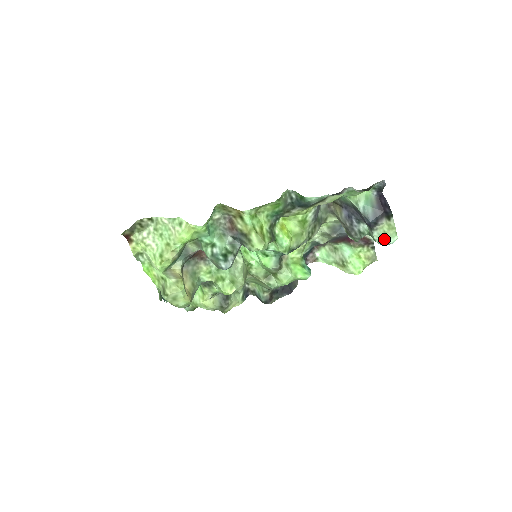
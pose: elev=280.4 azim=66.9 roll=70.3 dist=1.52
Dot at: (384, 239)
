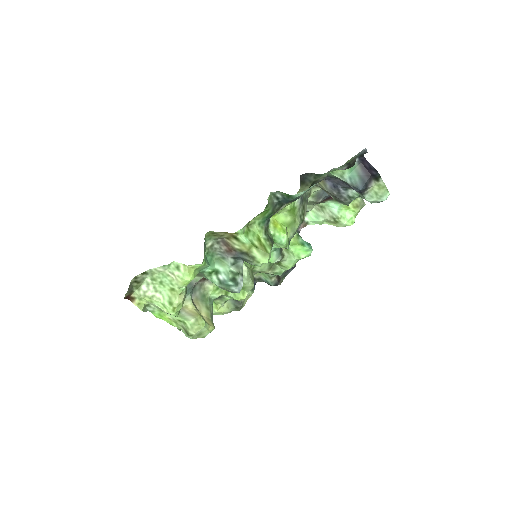
Dot at: (377, 199)
